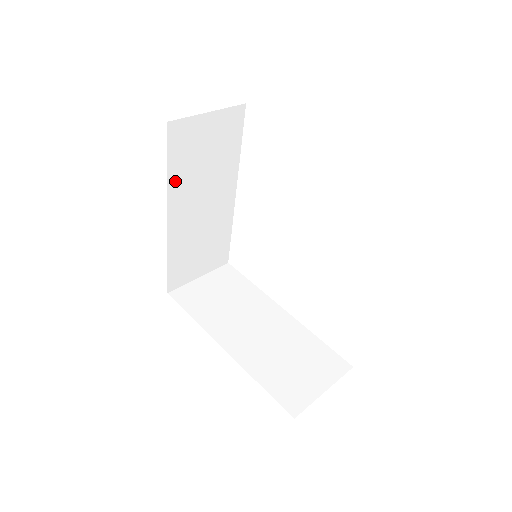
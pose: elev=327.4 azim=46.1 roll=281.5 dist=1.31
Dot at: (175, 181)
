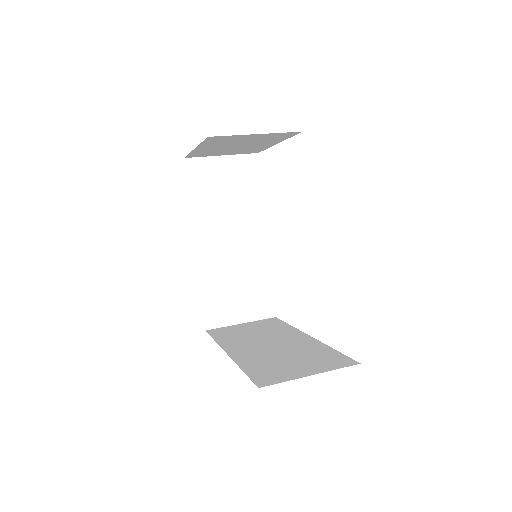
Dot at: (198, 210)
